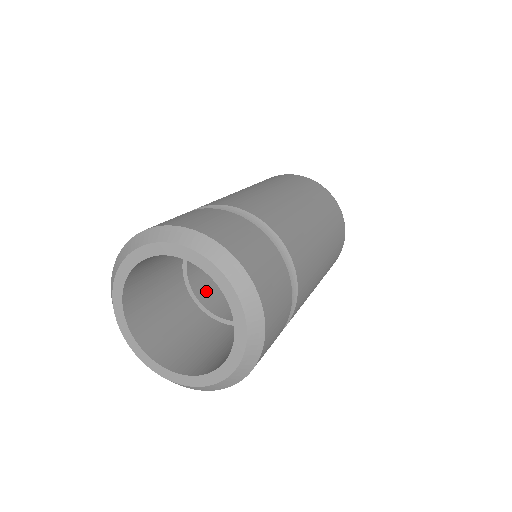
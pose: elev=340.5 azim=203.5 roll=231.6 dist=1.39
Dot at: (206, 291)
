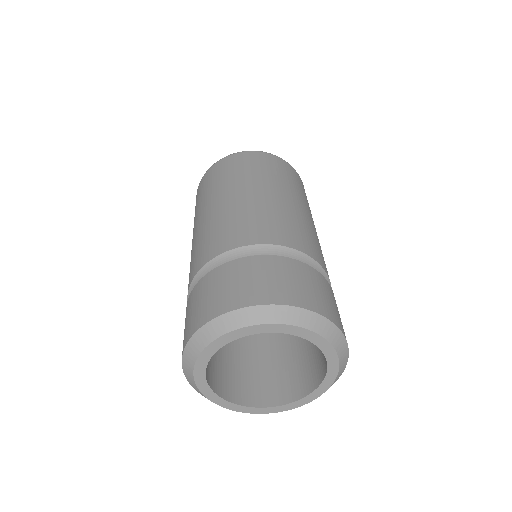
Dot at: occluded
